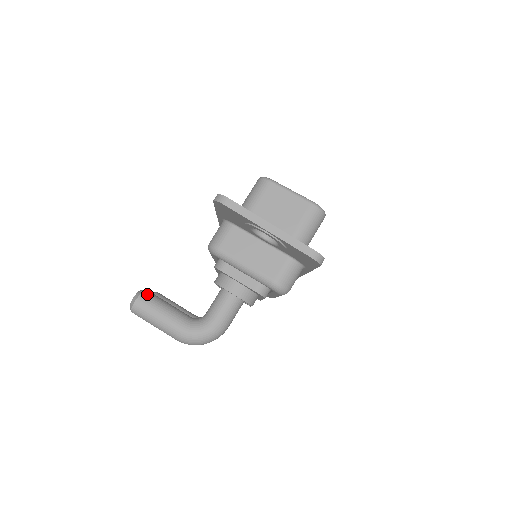
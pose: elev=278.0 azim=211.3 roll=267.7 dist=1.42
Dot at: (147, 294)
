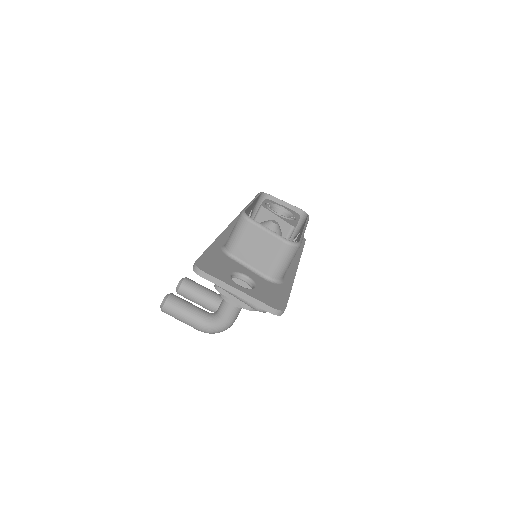
Dot at: (170, 300)
